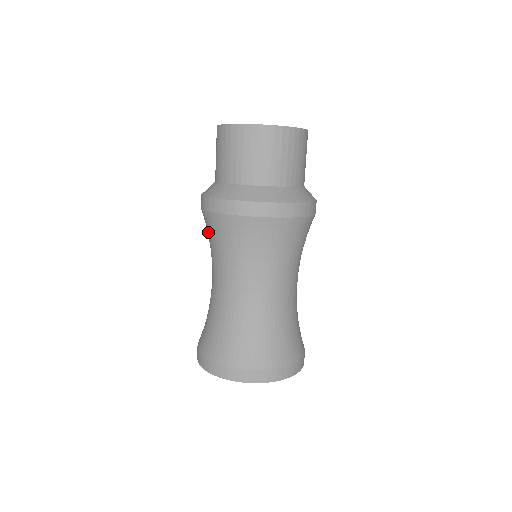
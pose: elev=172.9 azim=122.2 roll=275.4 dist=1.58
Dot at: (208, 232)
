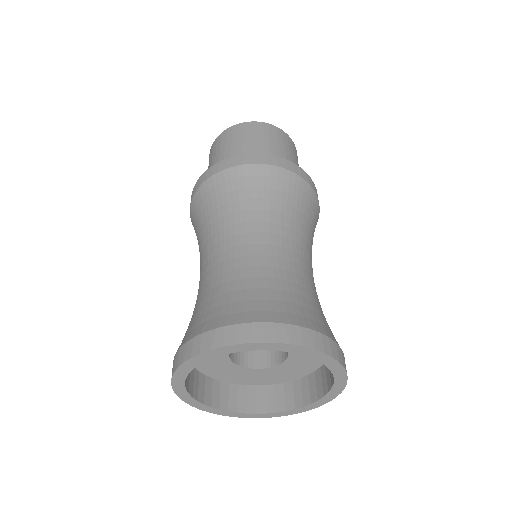
Dot at: occluded
